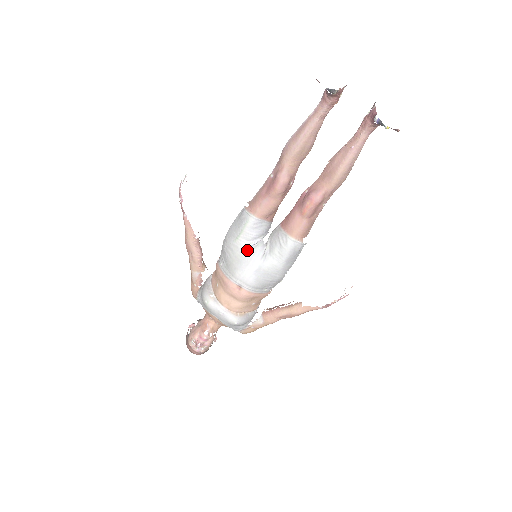
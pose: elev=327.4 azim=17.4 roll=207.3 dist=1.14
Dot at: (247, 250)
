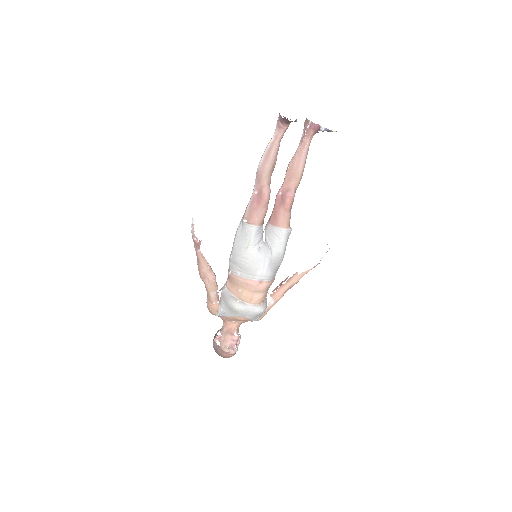
Dot at: (258, 252)
